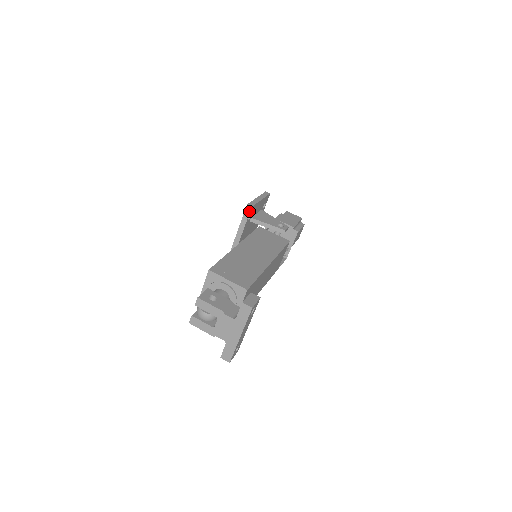
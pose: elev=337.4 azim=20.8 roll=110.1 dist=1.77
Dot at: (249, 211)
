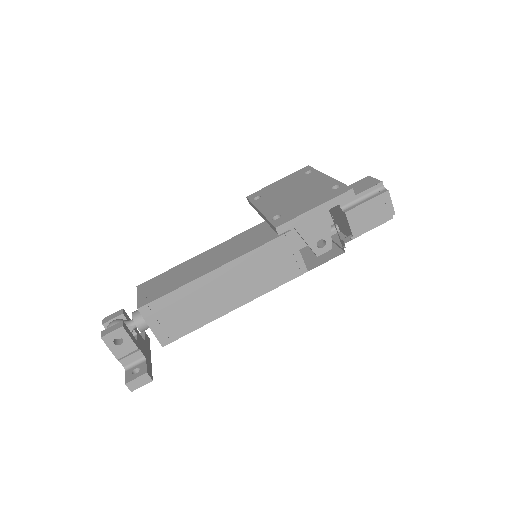
Dot at: (275, 231)
